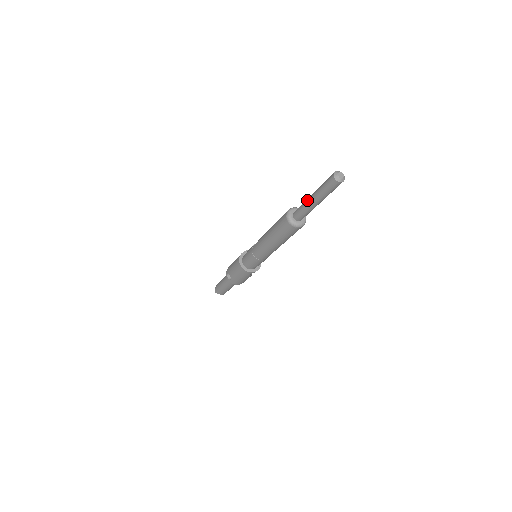
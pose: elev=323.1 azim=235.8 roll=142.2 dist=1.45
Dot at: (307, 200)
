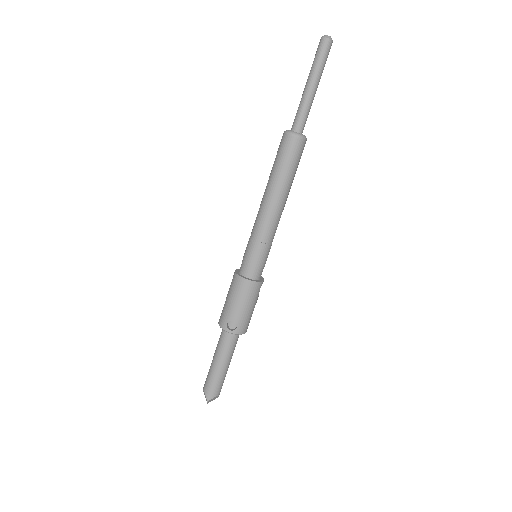
Dot at: (304, 94)
